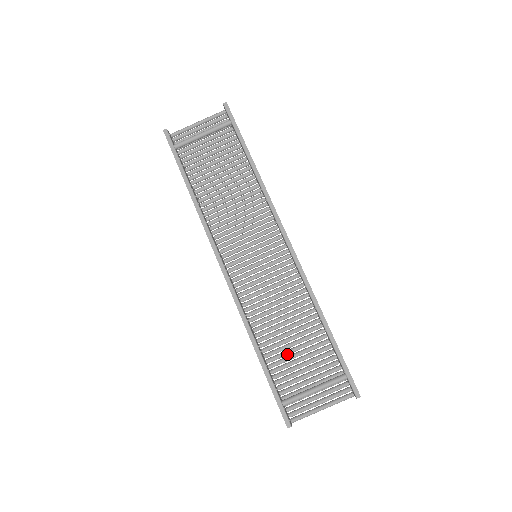
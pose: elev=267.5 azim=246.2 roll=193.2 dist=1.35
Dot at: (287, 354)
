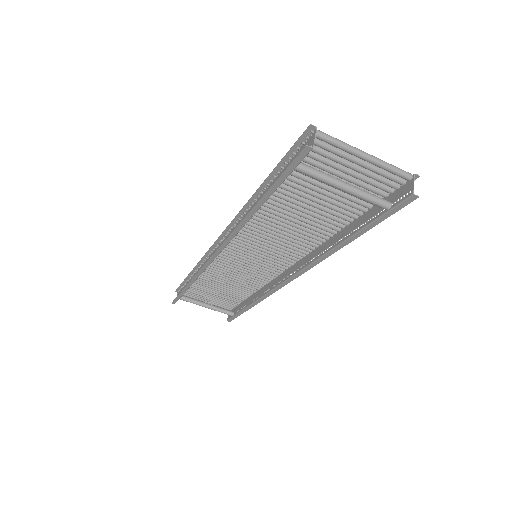
Dot at: (211, 286)
